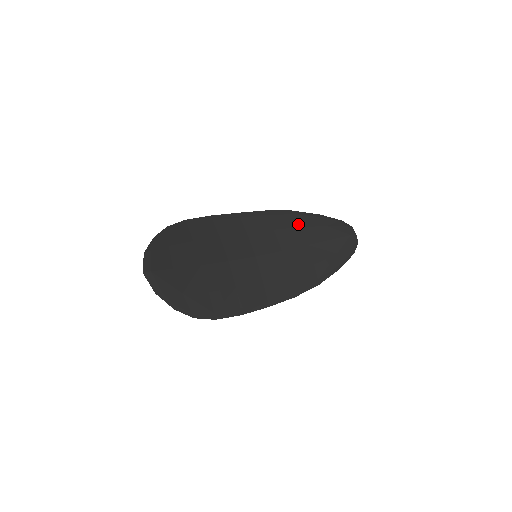
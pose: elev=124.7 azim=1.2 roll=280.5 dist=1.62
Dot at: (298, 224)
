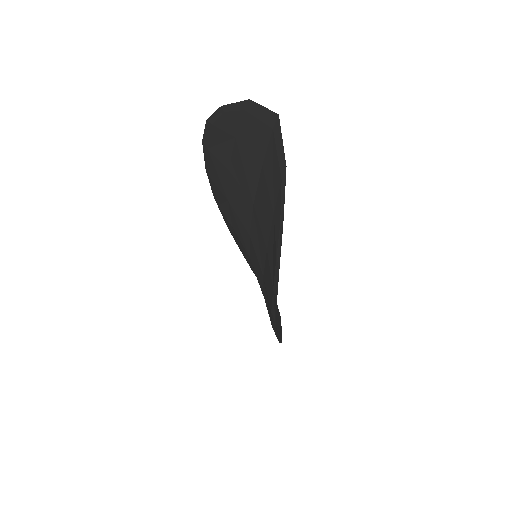
Dot at: occluded
